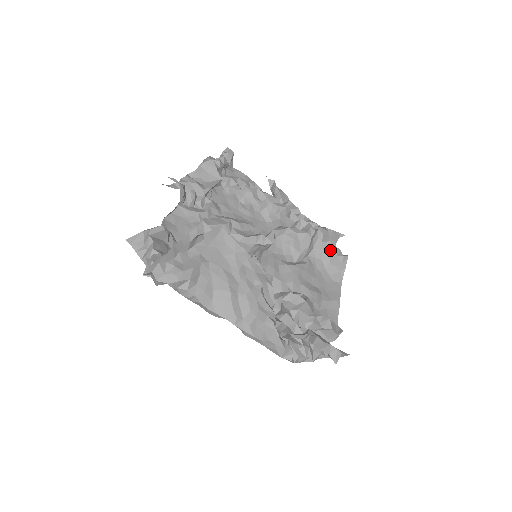
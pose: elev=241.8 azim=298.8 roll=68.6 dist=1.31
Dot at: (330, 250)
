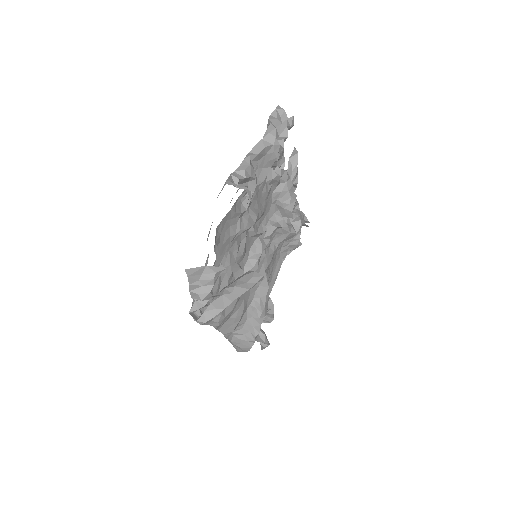
Dot at: (296, 239)
